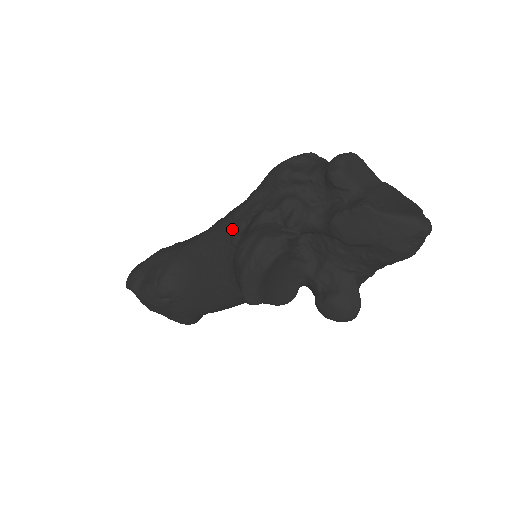
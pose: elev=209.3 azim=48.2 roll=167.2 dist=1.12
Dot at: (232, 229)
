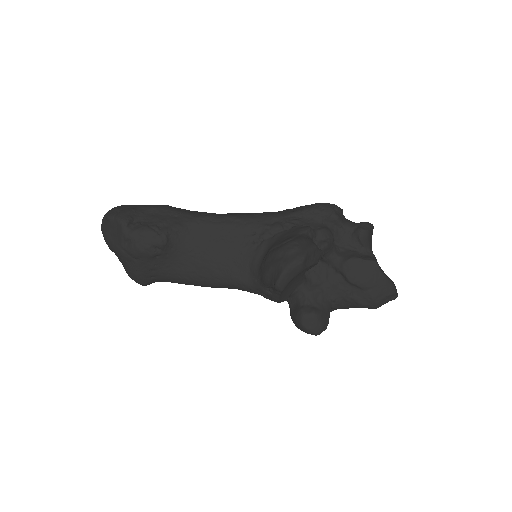
Dot at: (268, 226)
